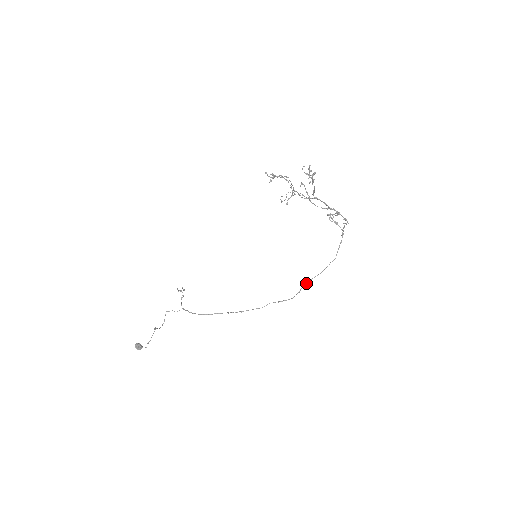
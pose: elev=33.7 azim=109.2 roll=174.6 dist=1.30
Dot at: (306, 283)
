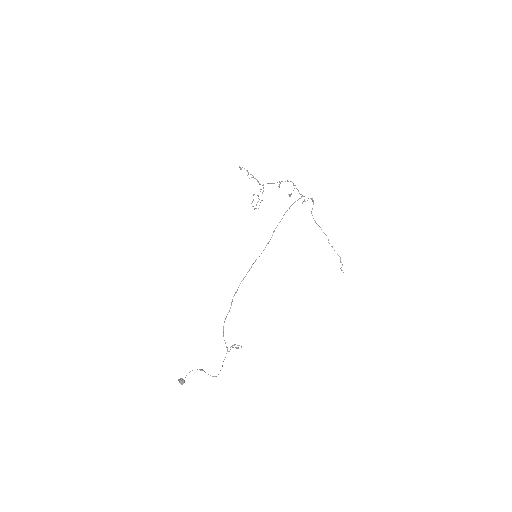
Dot at: occluded
